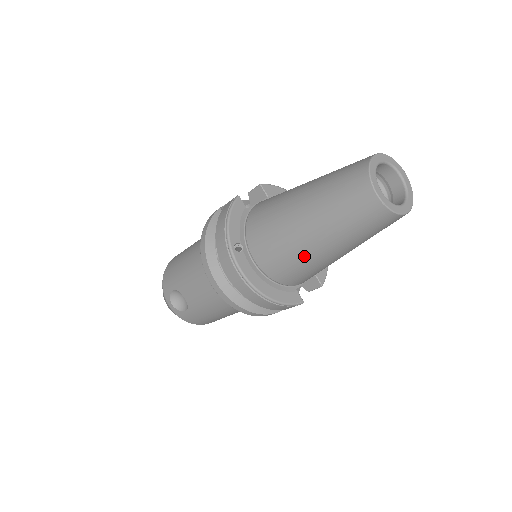
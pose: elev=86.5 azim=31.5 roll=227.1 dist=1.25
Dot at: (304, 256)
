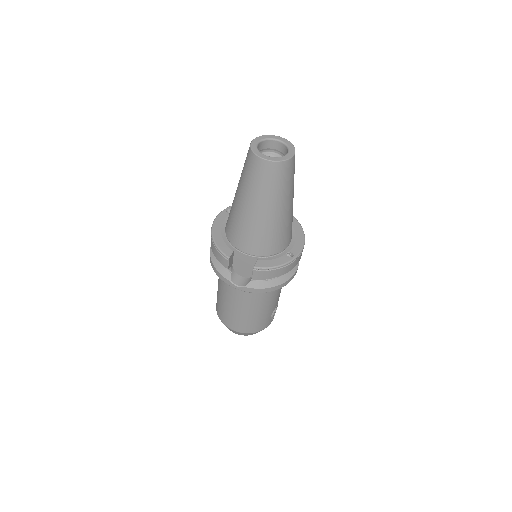
Dot at: (233, 204)
